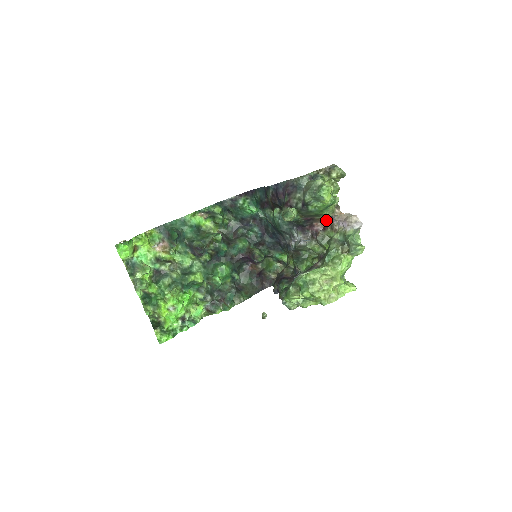
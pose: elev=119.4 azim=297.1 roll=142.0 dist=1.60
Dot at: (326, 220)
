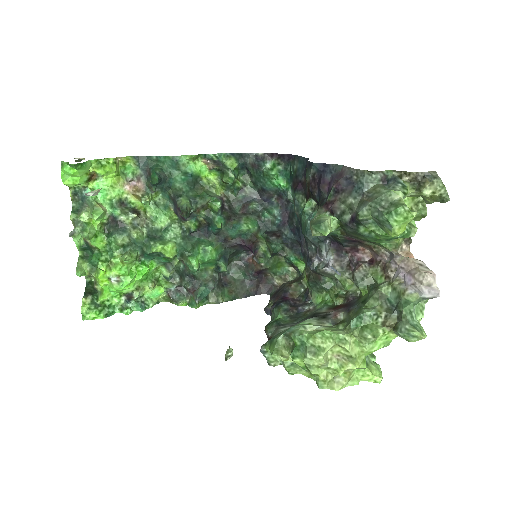
Dot at: (380, 253)
